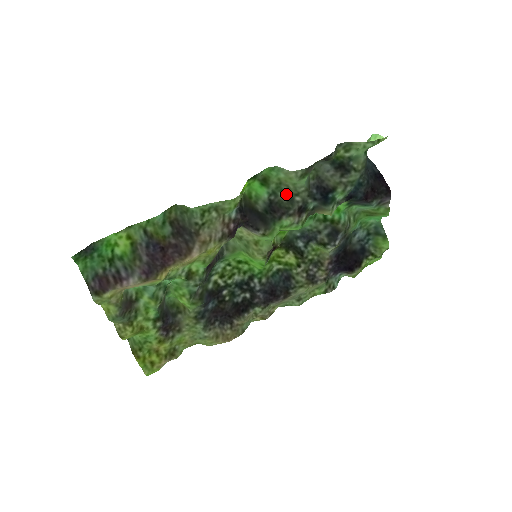
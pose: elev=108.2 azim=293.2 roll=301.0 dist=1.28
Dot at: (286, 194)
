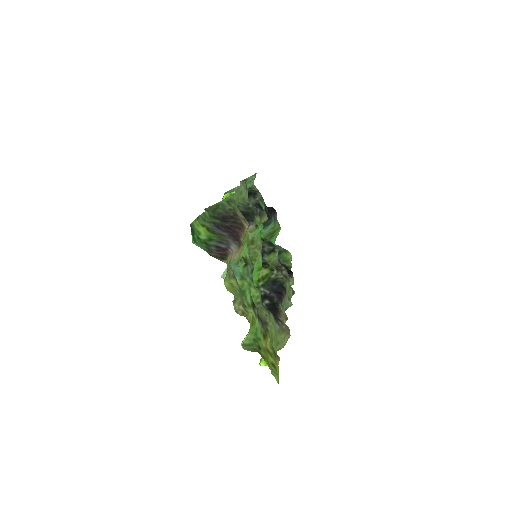
Dot at: (243, 208)
